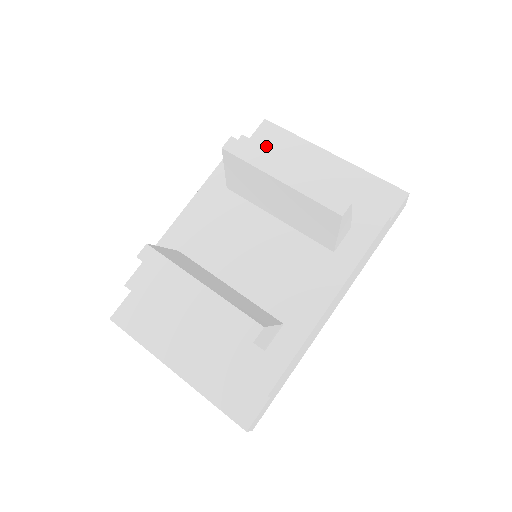
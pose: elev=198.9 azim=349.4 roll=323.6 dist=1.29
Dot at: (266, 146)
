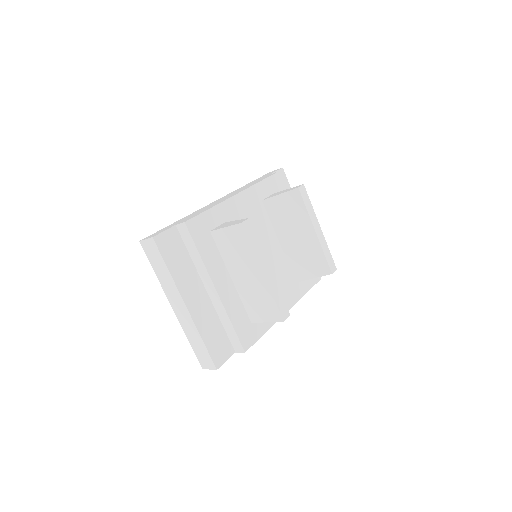
Dot at: occluded
